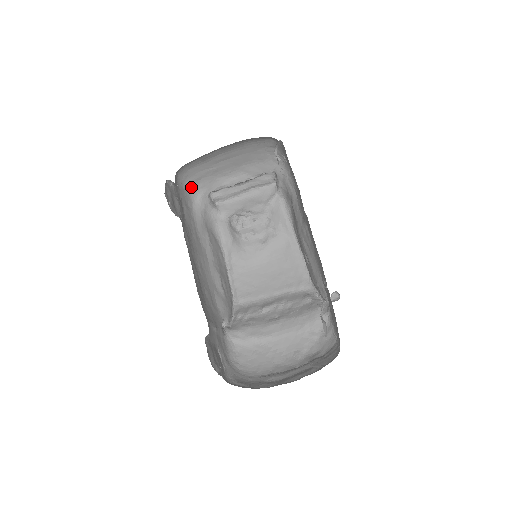
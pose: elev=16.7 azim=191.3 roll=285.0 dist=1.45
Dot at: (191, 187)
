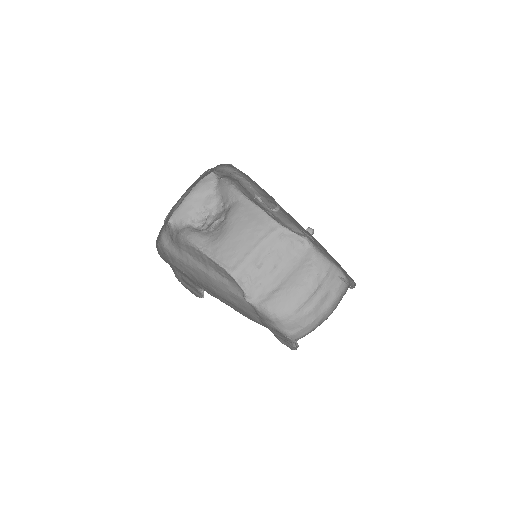
Dot at: (157, 239)
